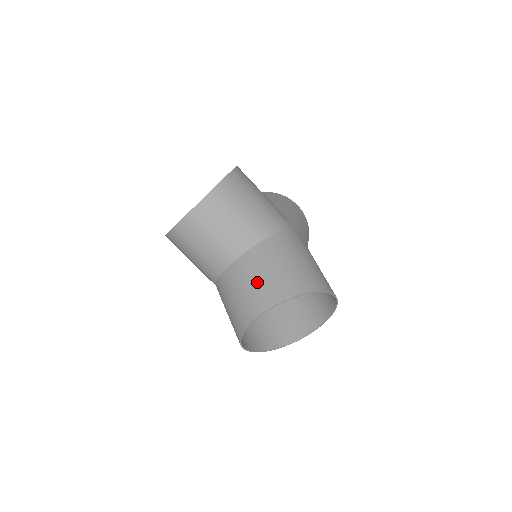
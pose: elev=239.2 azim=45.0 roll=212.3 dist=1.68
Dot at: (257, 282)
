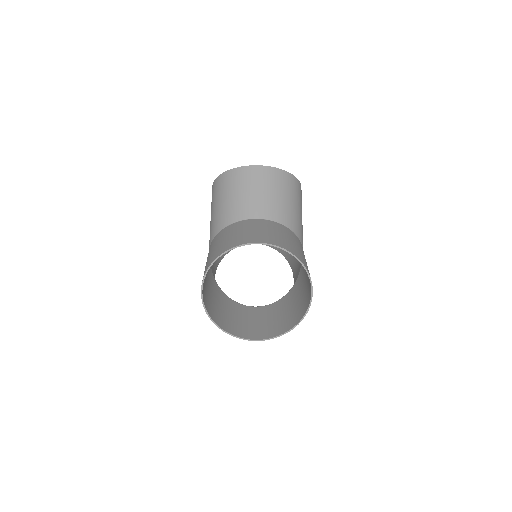
Dot at: (272, 232)
